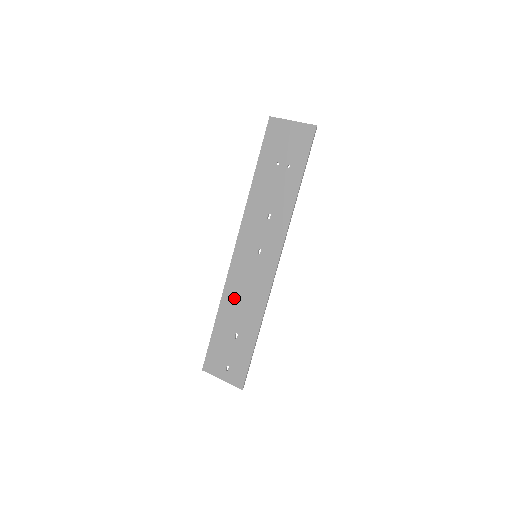
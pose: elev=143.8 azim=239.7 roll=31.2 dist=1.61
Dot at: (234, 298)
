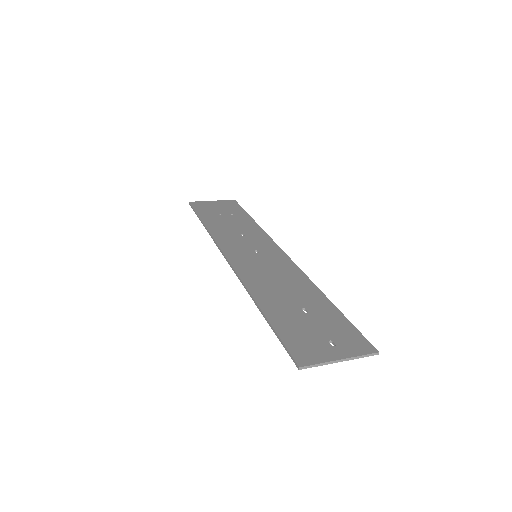
Dot at: (265, 285)
